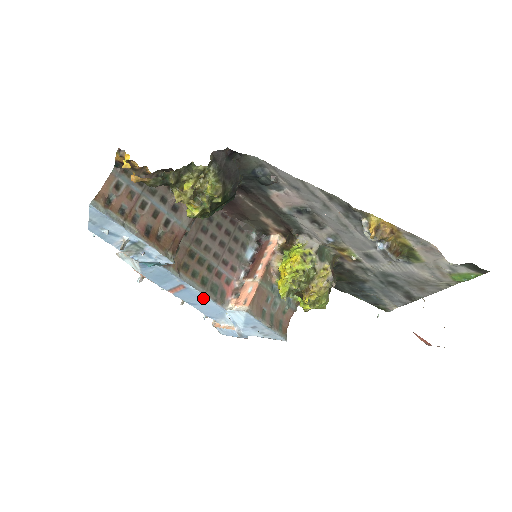
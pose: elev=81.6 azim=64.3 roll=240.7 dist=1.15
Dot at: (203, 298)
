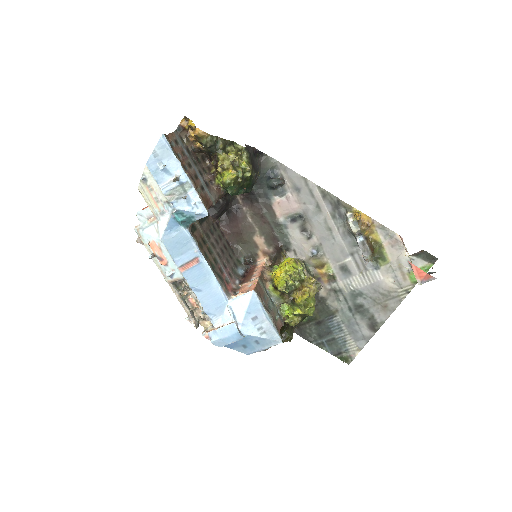
Dot at: (211, 280)
